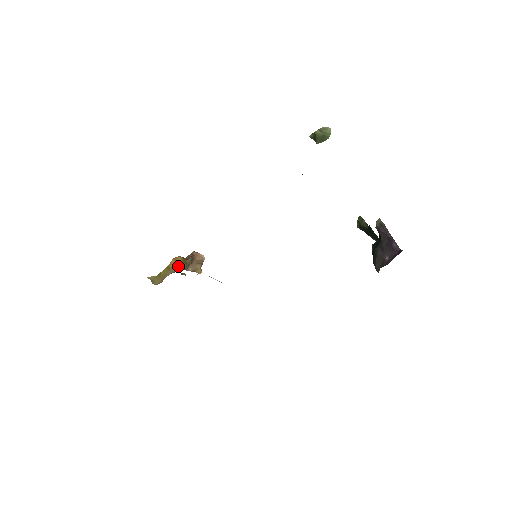
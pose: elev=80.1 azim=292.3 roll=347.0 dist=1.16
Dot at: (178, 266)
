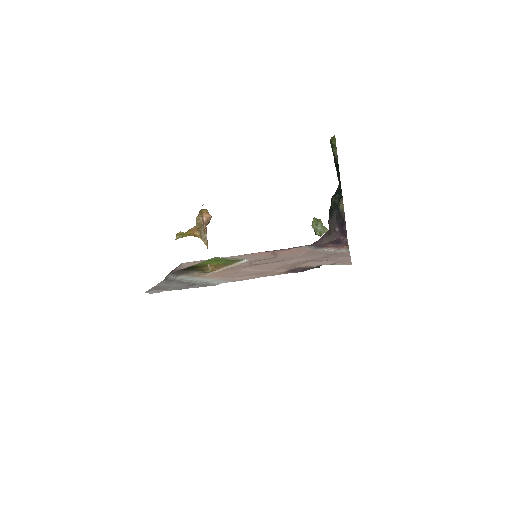
Dot at: occluded
